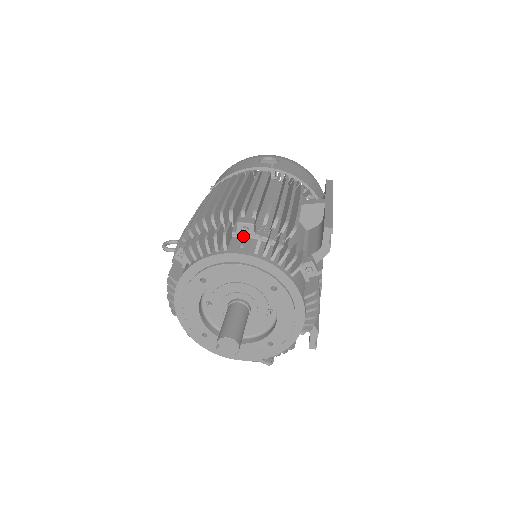
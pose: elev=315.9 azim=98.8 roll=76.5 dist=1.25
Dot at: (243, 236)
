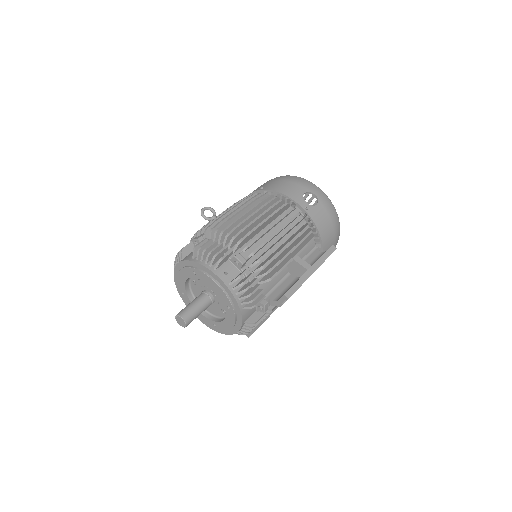
Dot at: (234, 264)
